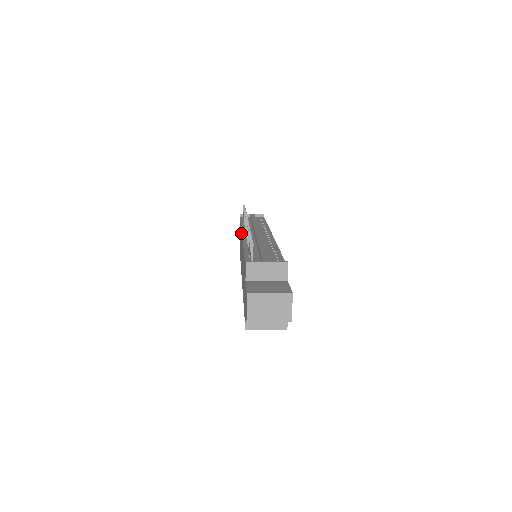
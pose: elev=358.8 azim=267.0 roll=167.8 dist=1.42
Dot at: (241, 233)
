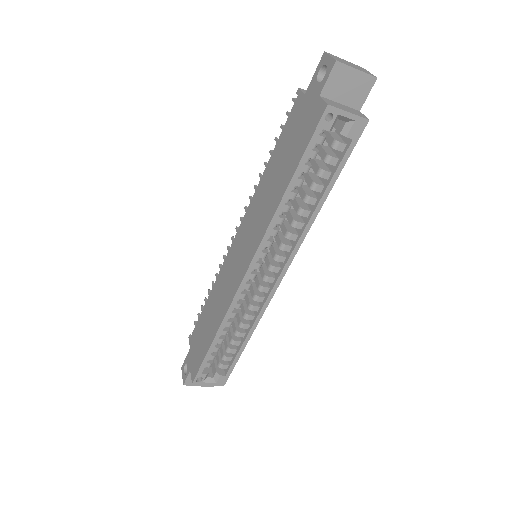
Dot at: (224, 262)
